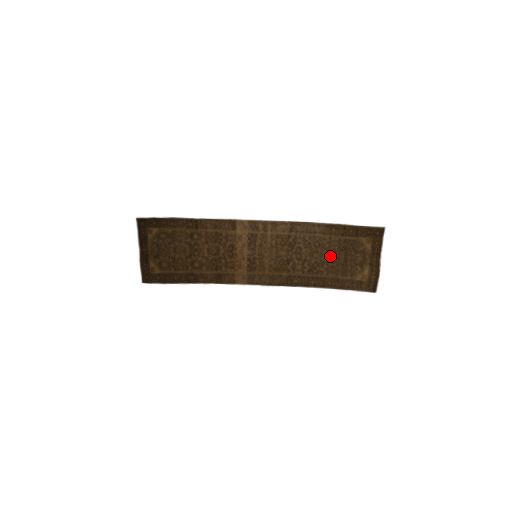
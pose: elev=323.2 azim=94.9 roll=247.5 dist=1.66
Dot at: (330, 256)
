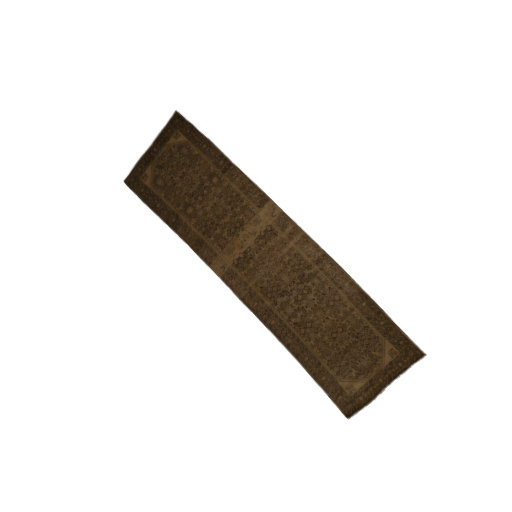
Dot at: (334, 329)
